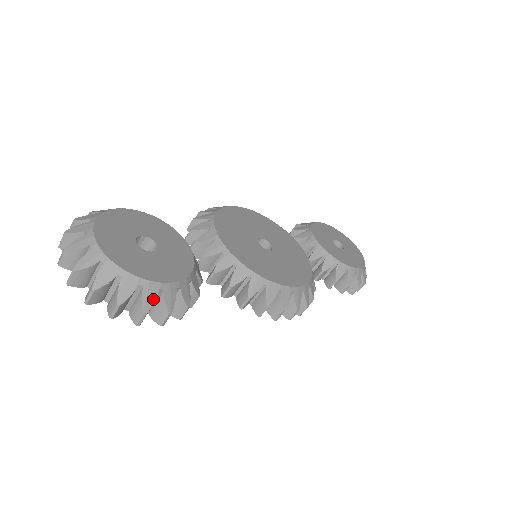
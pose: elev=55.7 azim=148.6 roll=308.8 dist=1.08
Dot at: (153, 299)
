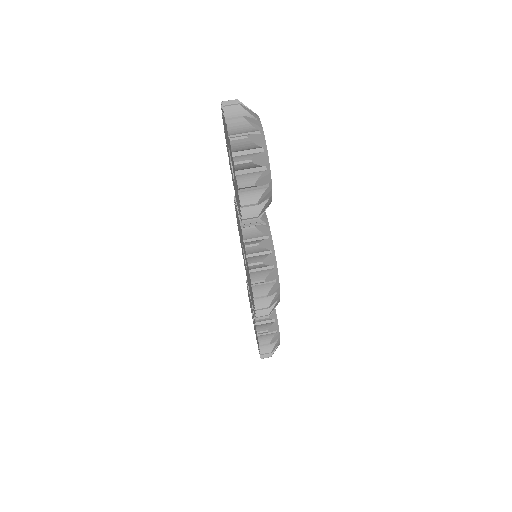
Dot at: (263, 183)
